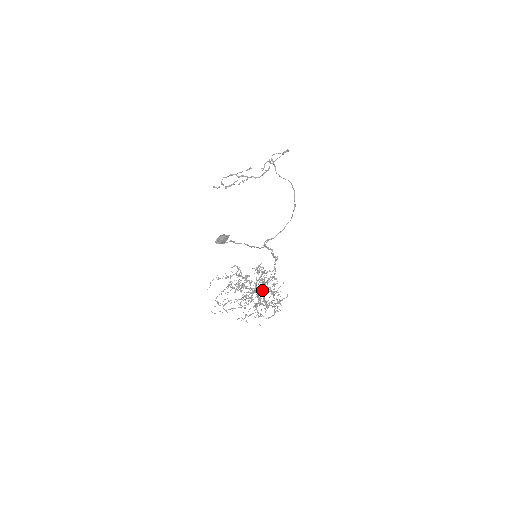
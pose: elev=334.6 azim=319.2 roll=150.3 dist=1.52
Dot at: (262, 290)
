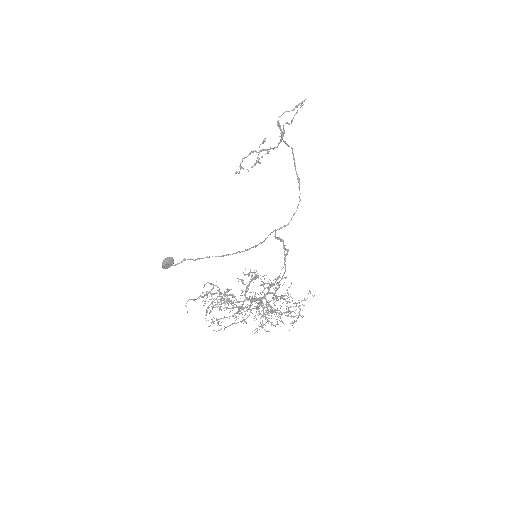
Dot at: (263, 297)
